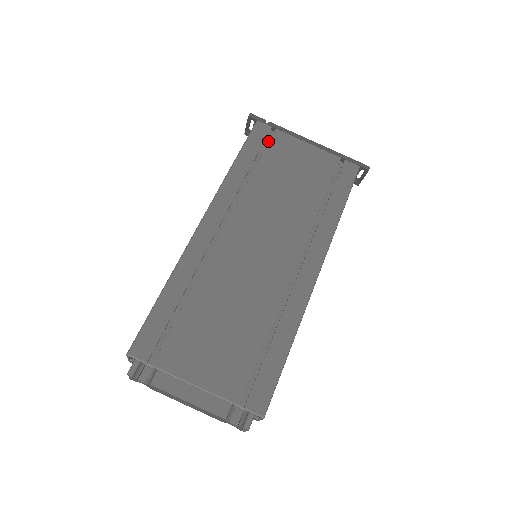
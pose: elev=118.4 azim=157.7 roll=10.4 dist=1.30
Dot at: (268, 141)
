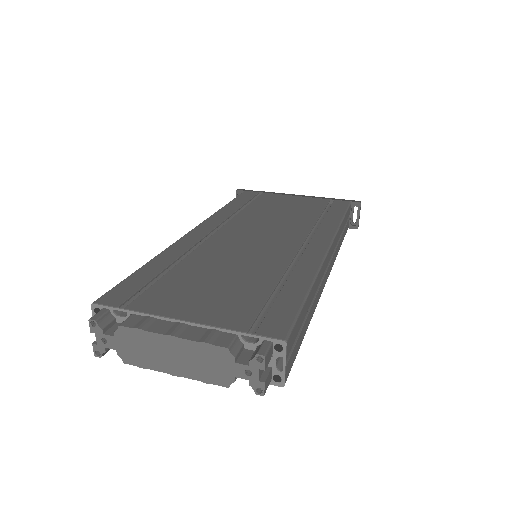
Dot at: occluded
